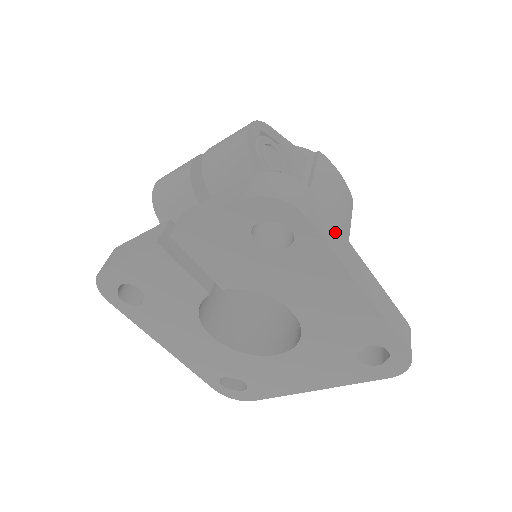
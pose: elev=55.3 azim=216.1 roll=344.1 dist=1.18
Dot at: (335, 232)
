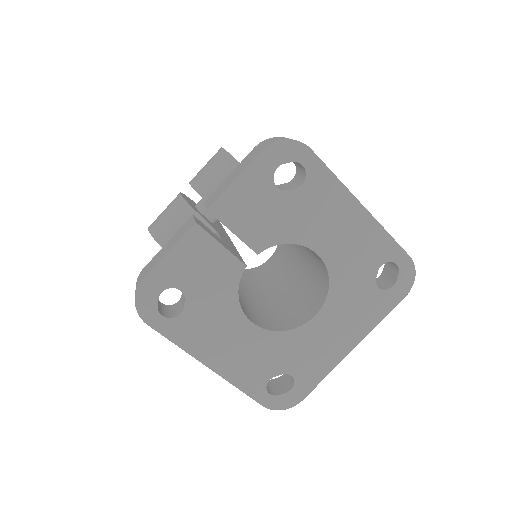
Dot at: occluded
